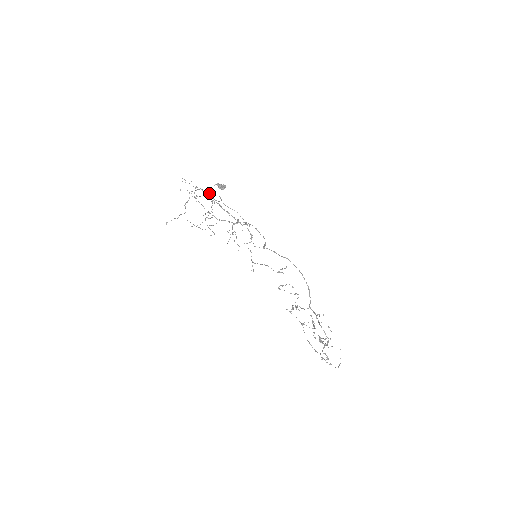
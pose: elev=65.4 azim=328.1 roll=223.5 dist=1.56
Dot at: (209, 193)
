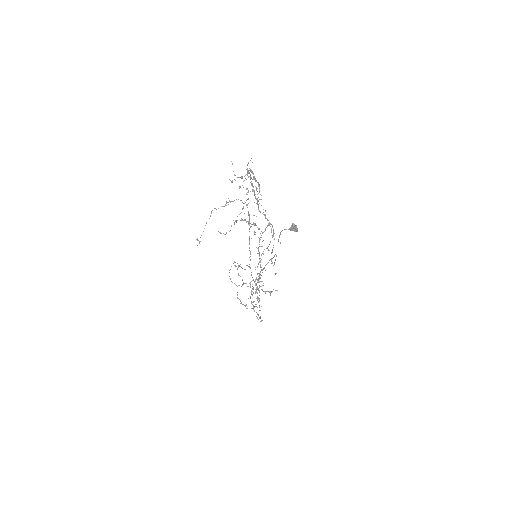
Dot at: (259, 184)
